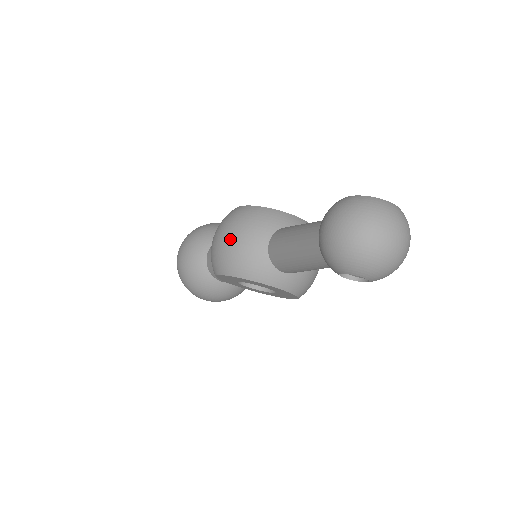
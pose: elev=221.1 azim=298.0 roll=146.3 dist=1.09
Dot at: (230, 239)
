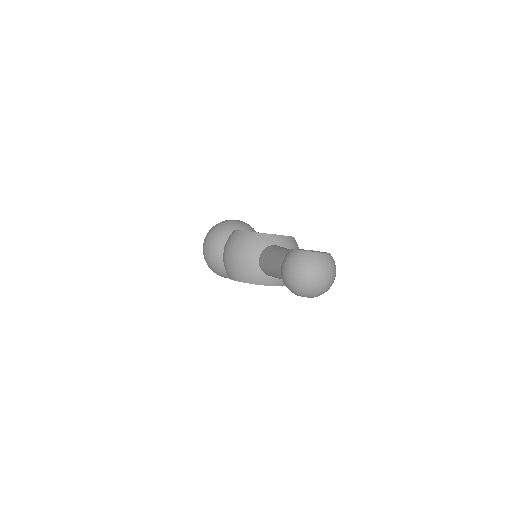
Dot at: (234, 258)
